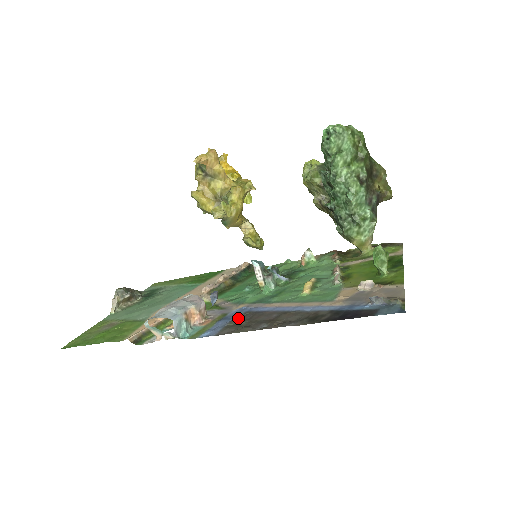
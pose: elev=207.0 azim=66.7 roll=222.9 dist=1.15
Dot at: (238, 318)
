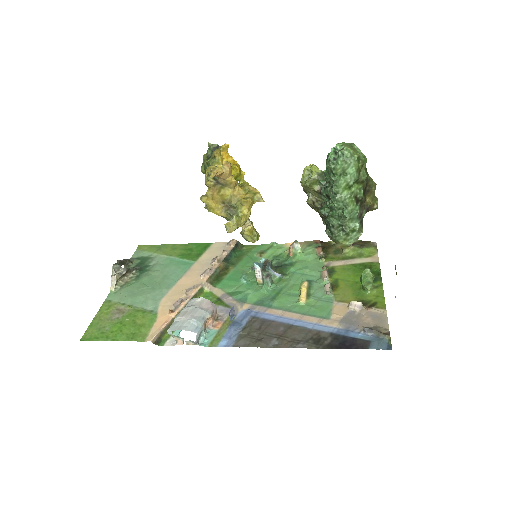
Dot at: (248, 325)
